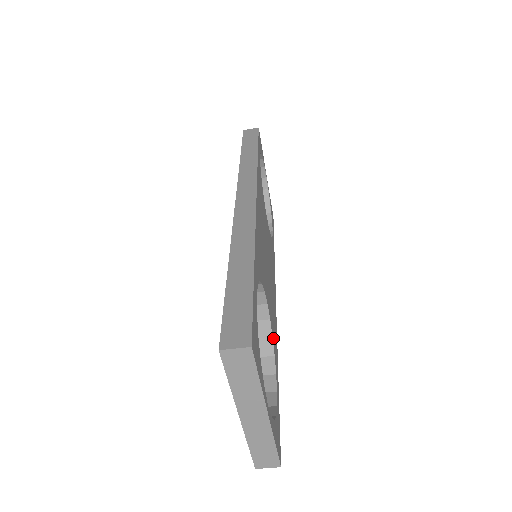
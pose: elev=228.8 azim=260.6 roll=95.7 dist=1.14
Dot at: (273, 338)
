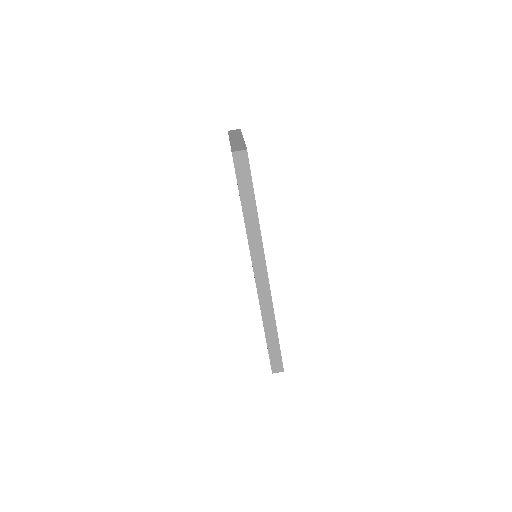
Dot at: occluded
